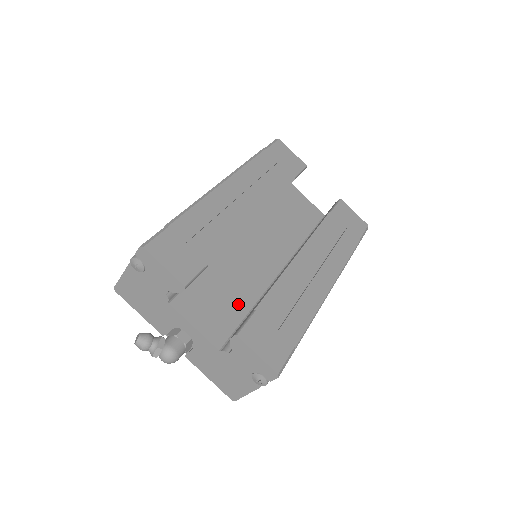
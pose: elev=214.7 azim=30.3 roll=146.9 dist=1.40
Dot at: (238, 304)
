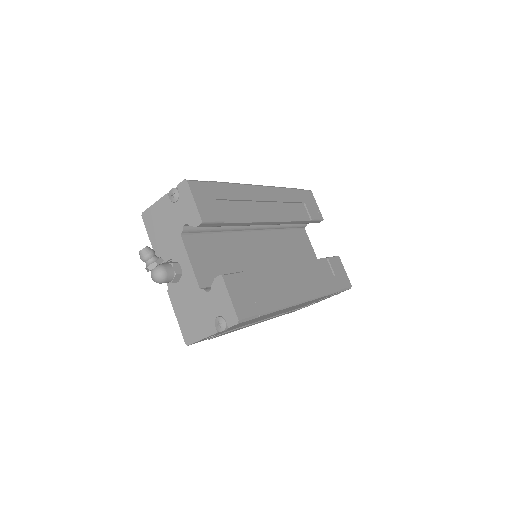
Dot at: (229, 271)
